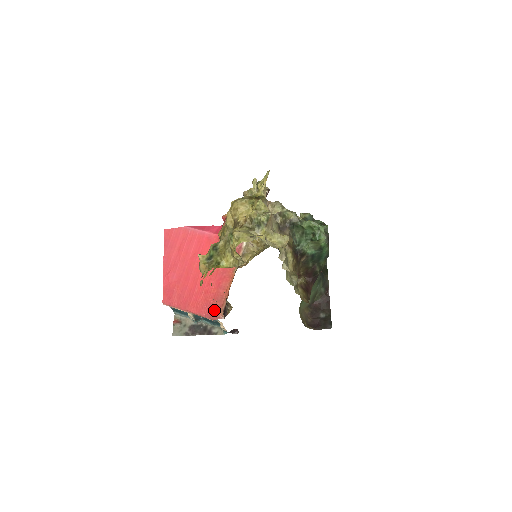
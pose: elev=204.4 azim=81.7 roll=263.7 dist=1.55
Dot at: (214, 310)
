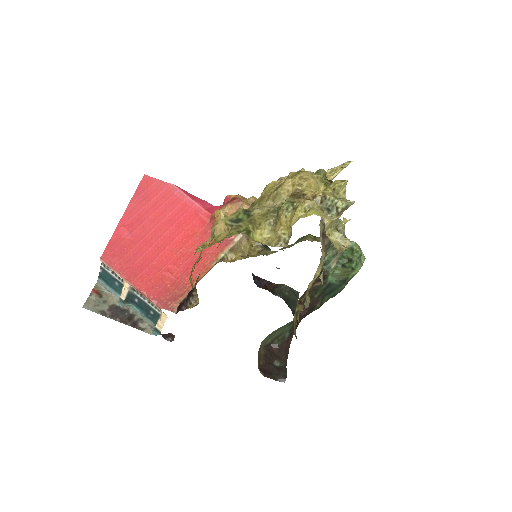
Dot at: (167, 297)
